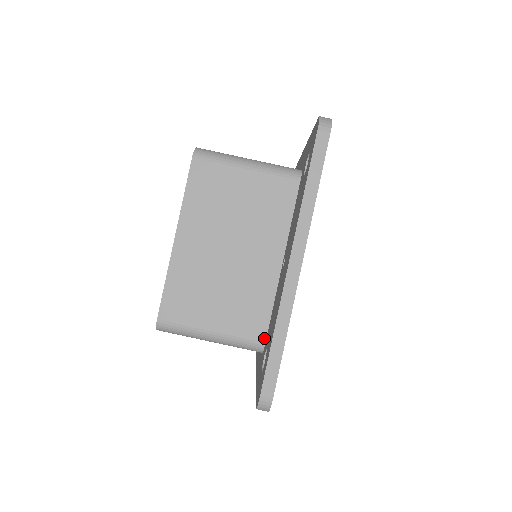
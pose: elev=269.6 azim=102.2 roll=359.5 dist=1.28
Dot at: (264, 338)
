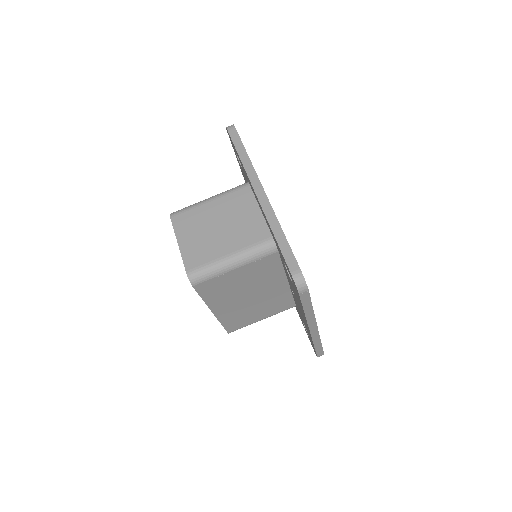
Dot at: (294, 305)
